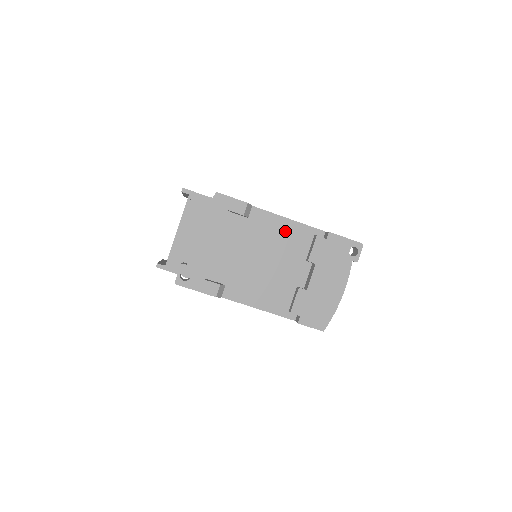
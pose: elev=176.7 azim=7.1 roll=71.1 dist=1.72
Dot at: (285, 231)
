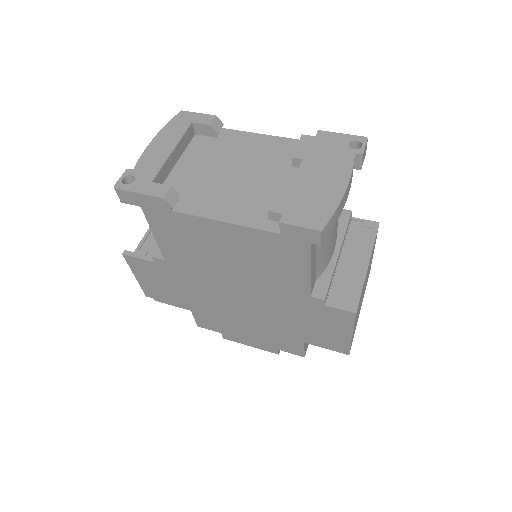
Dot at: (265, 146)
